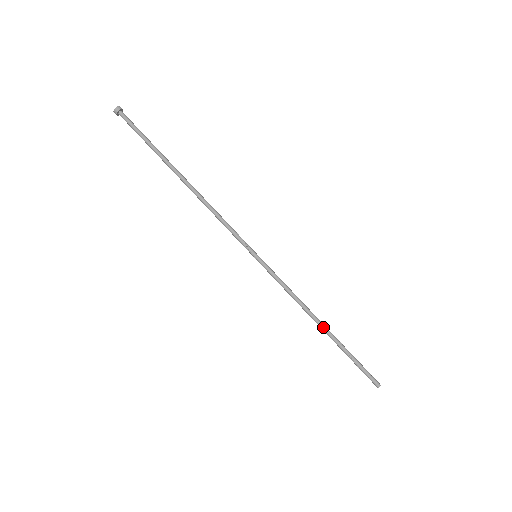
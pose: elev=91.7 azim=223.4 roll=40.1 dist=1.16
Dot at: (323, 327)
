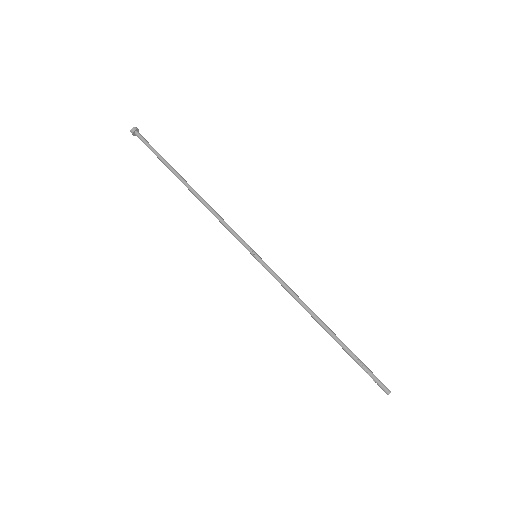
Dot at: (326, 326)
